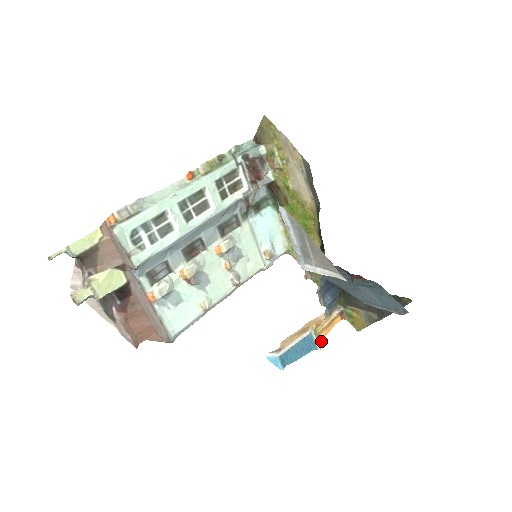
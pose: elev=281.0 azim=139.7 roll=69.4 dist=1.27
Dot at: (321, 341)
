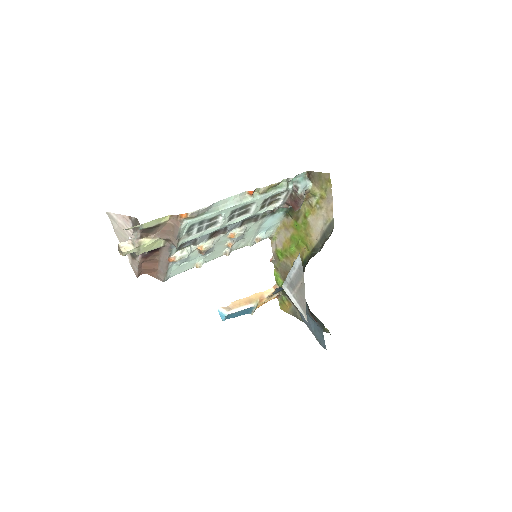
Dot at: occluded
